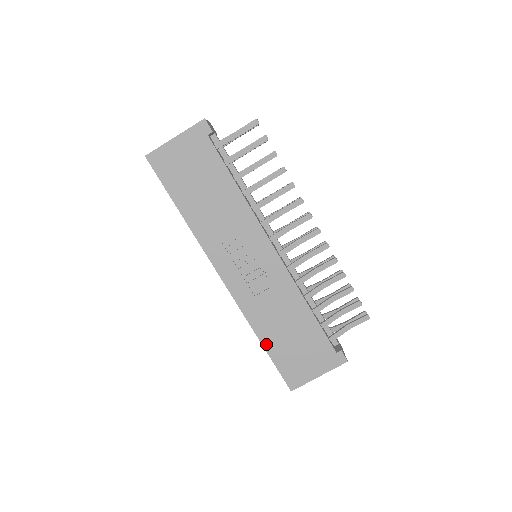
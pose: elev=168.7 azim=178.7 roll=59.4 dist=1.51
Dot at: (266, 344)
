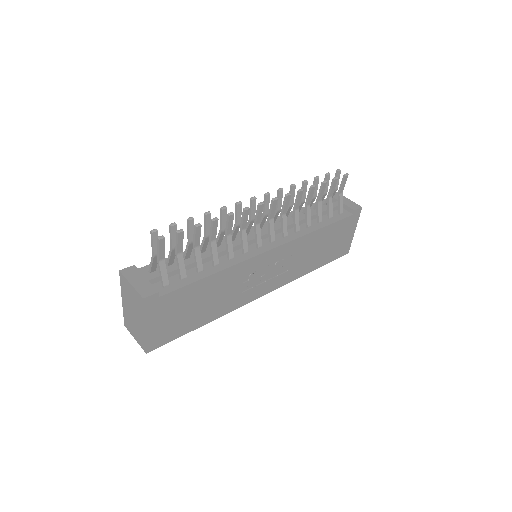
Dot at: (317, 267)
